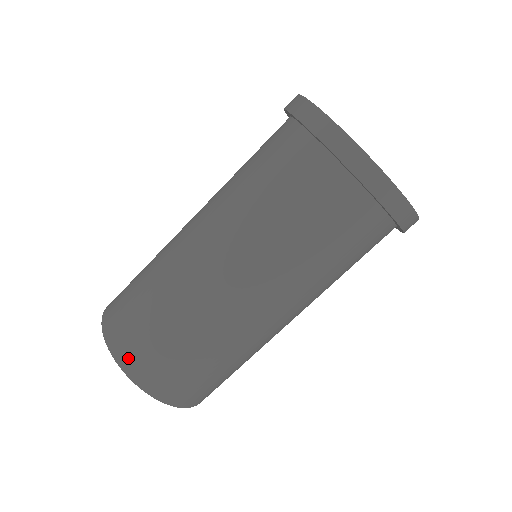
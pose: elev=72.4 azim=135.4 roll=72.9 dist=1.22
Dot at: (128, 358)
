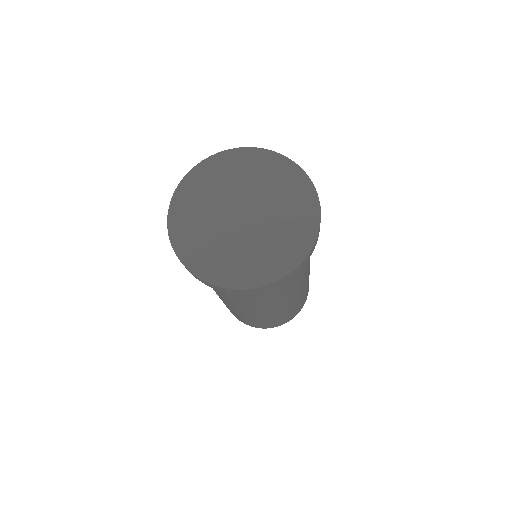
Dot at: (235, 316)
